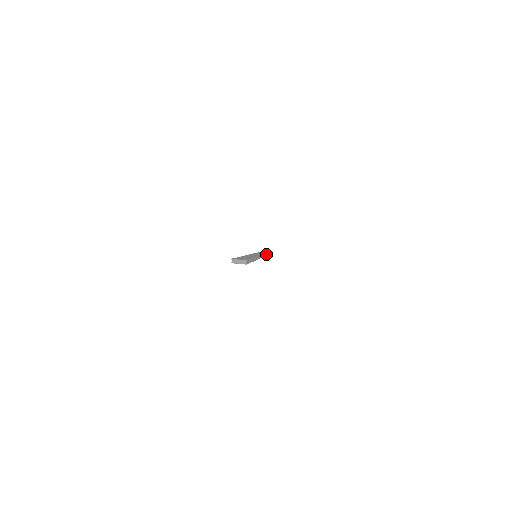
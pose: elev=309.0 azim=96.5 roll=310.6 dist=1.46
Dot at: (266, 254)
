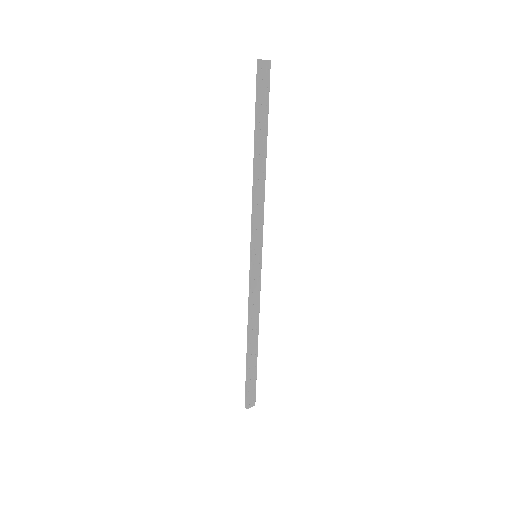
Dot at: (255, 371)
